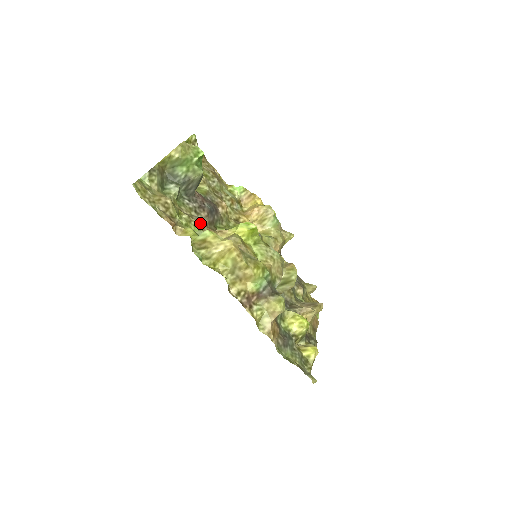
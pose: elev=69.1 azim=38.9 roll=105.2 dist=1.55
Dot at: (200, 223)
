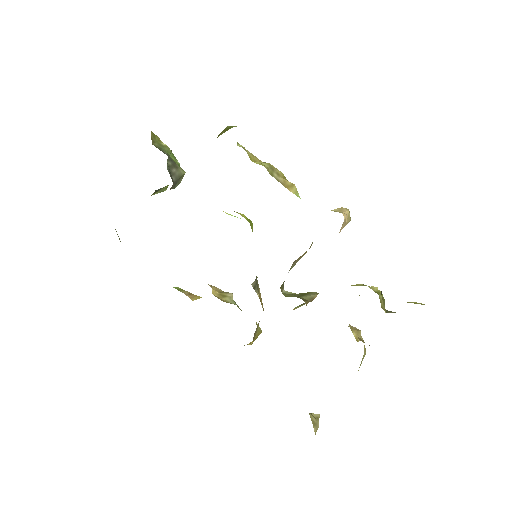
Dot at: occluded
